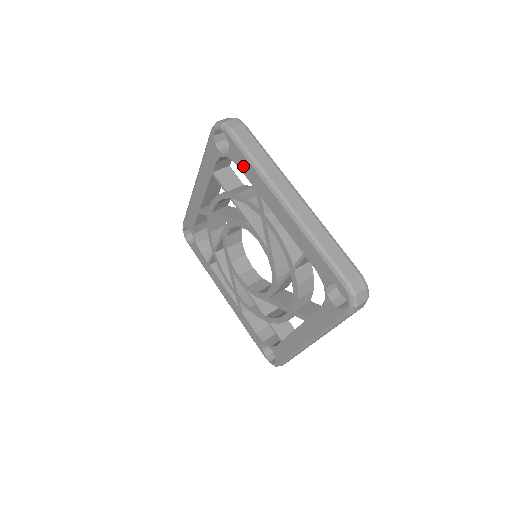
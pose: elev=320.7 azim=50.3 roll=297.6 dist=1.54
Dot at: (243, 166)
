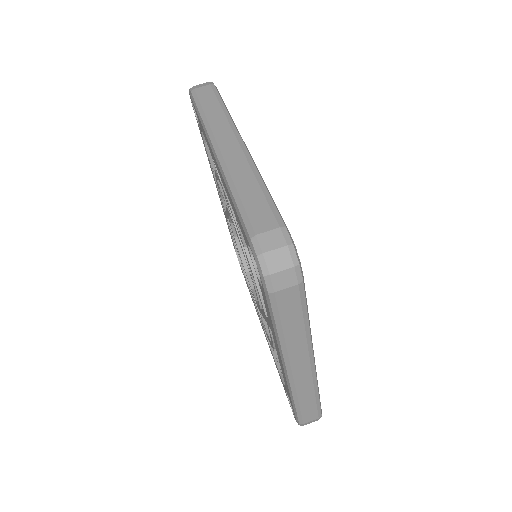
Dot at: occluded
